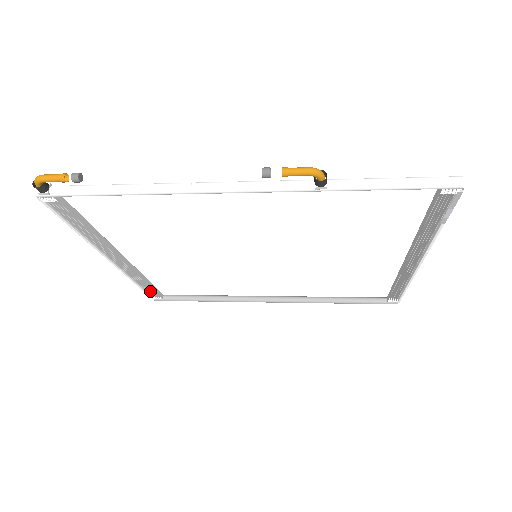
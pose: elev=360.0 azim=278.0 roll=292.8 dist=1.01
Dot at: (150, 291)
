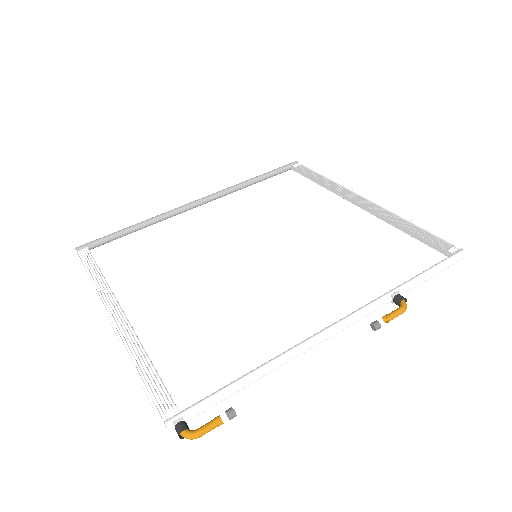
Dot at: (88, 264)
